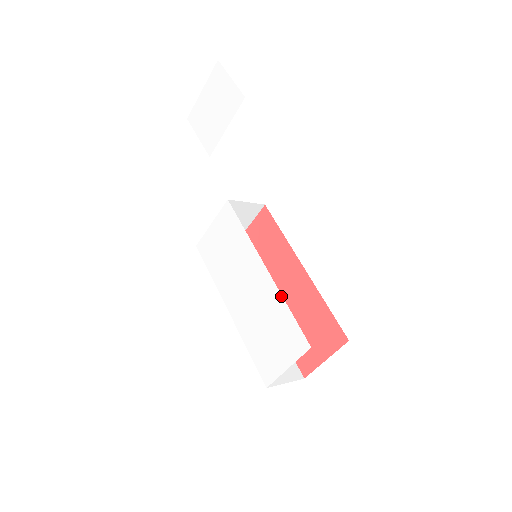
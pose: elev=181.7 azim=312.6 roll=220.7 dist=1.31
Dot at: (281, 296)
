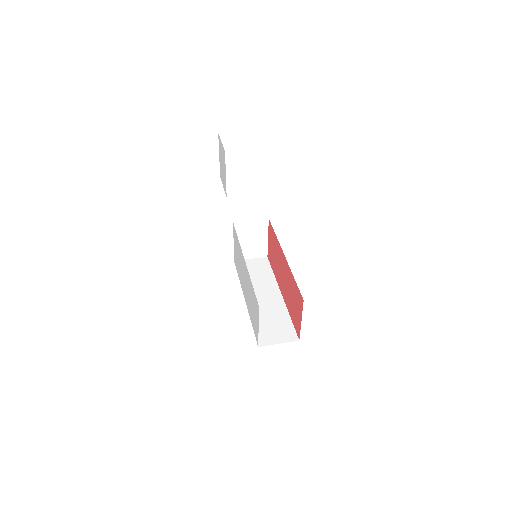
Dot at: (249, 277)
